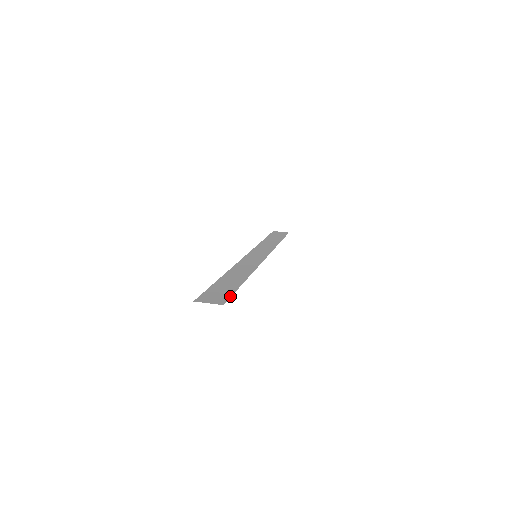
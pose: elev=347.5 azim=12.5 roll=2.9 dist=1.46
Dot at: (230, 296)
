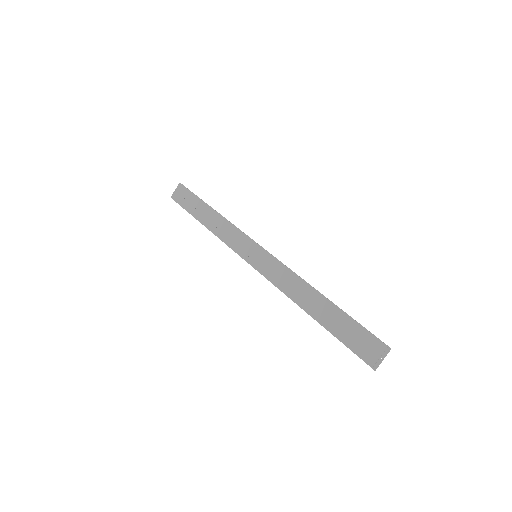
Dot at: (367, 331)
